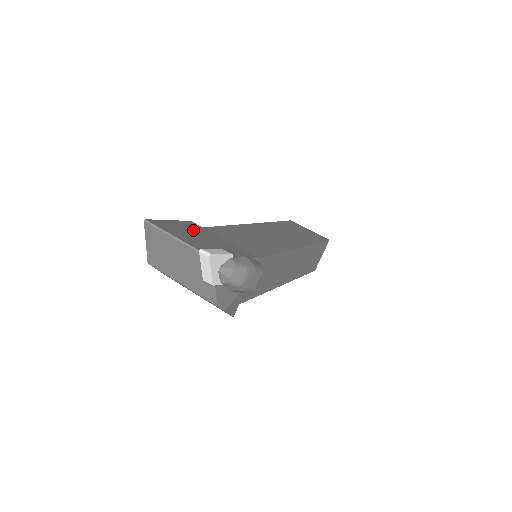
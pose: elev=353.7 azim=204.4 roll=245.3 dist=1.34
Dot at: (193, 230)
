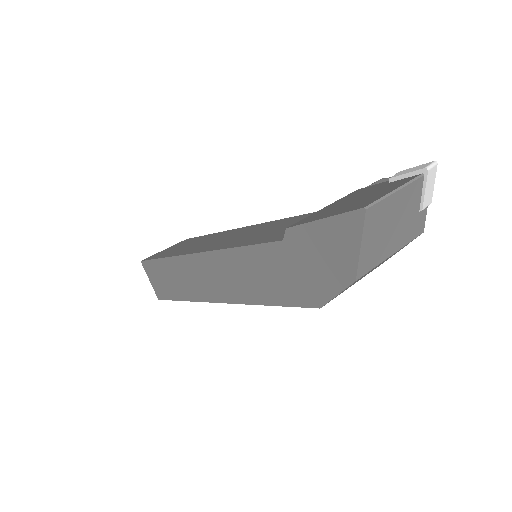
Dot at: (332, 210)
